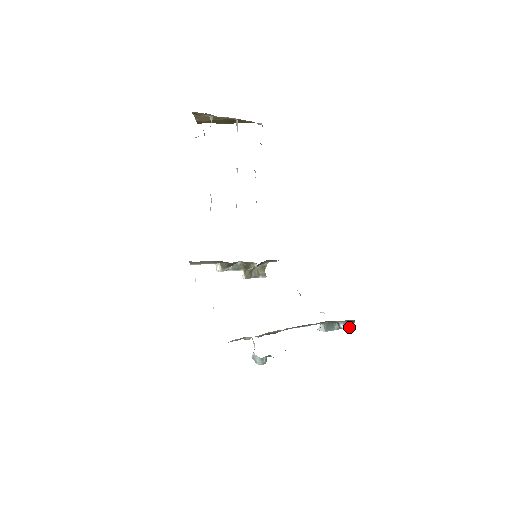
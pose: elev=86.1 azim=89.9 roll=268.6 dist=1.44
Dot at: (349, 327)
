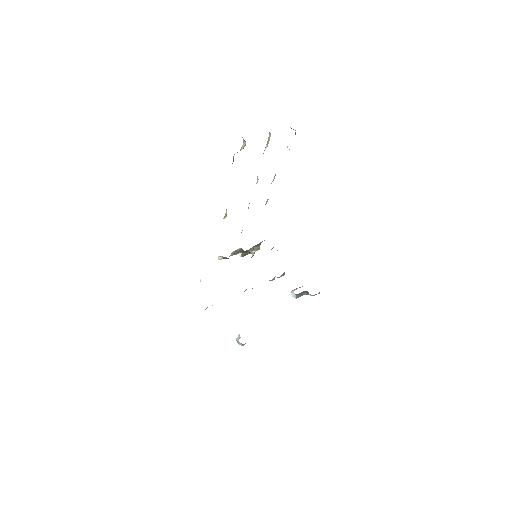
Dot at: occluded
